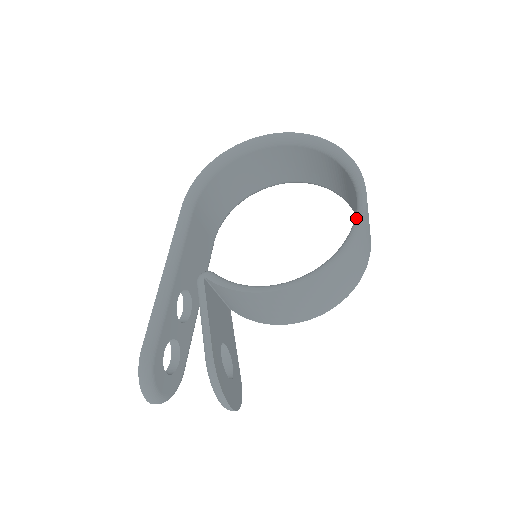
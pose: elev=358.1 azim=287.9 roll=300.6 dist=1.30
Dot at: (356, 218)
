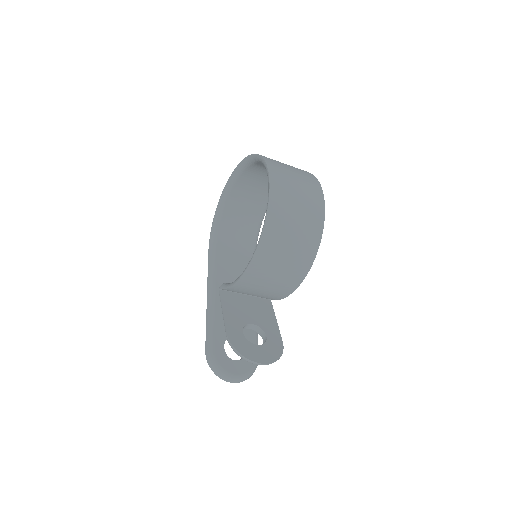
Dot at: occluded
